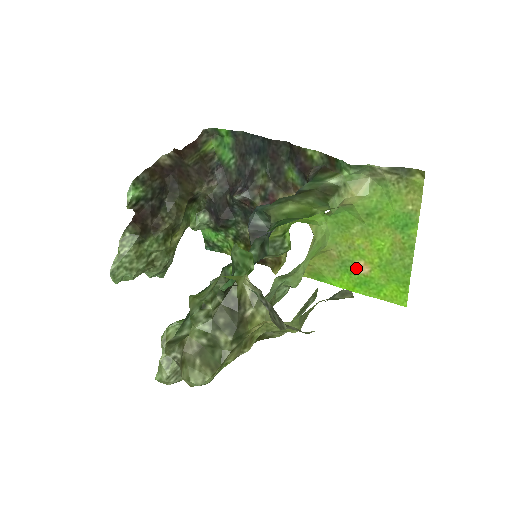
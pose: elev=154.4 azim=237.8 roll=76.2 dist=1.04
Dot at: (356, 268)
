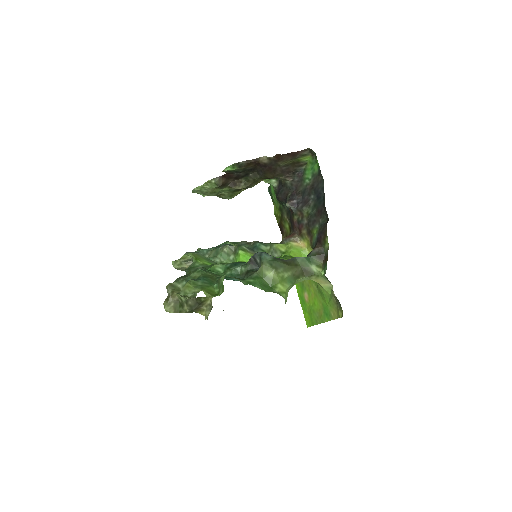
Dot at: (305, 293)
